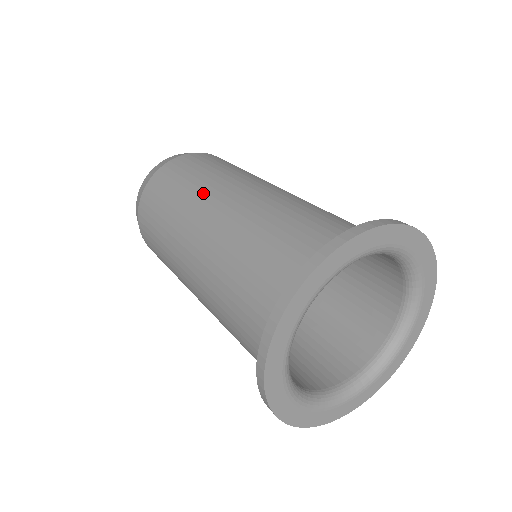
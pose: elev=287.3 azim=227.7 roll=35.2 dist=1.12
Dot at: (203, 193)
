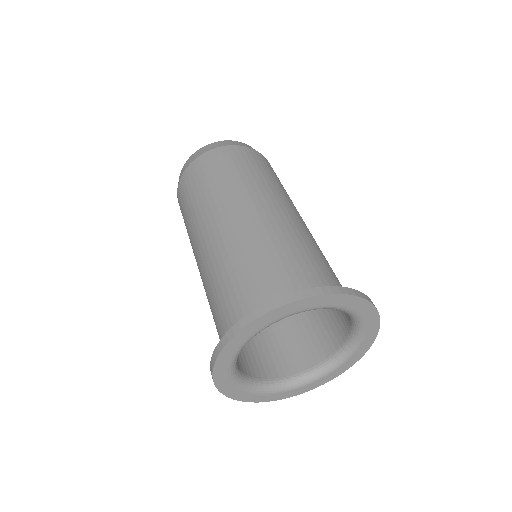
Dot at: (193, 233)
